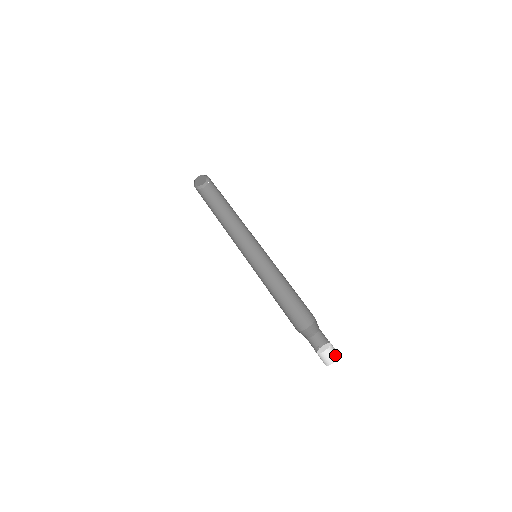
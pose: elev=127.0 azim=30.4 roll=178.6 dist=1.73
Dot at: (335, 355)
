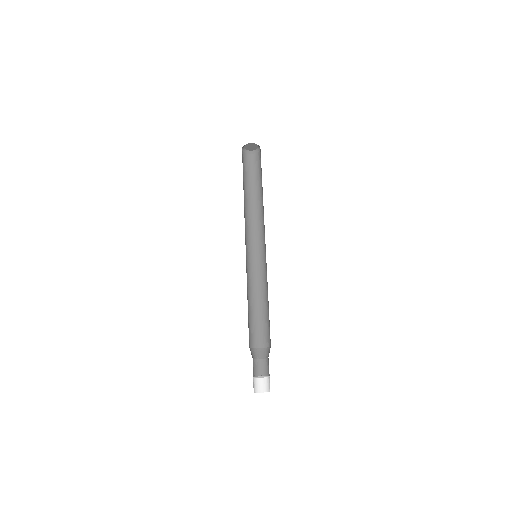
Dot at: (263, 388)
